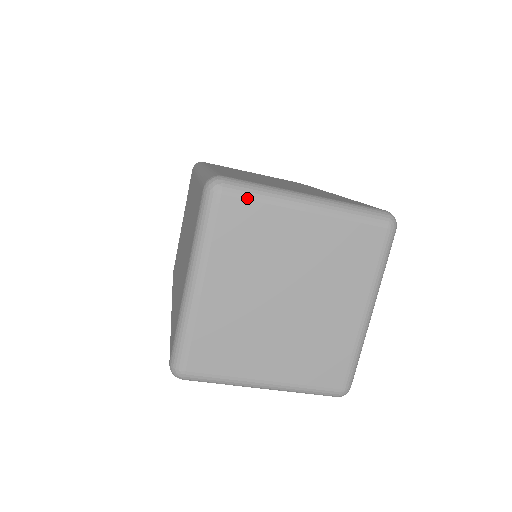
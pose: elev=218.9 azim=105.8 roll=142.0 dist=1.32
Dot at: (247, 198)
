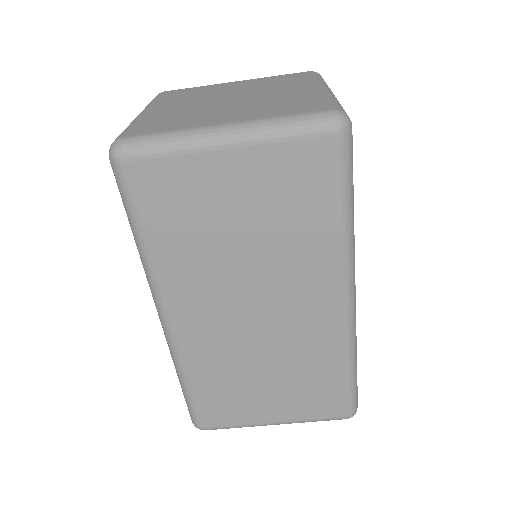
Dot at: (184, 89)
